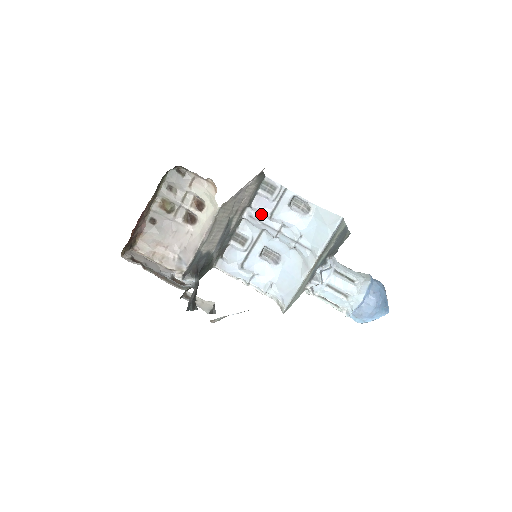
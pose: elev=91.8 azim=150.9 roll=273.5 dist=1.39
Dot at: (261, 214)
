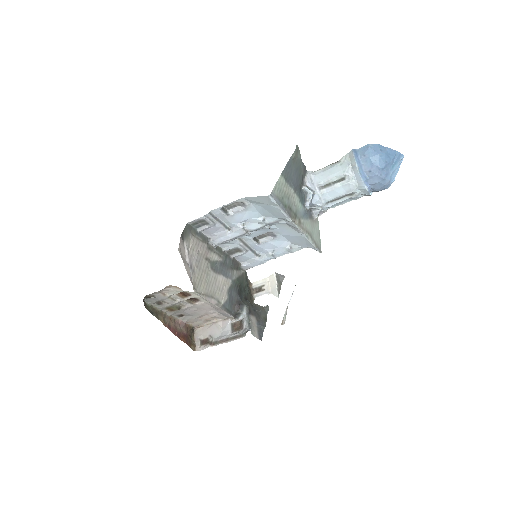
Dot at: (221, 236)
